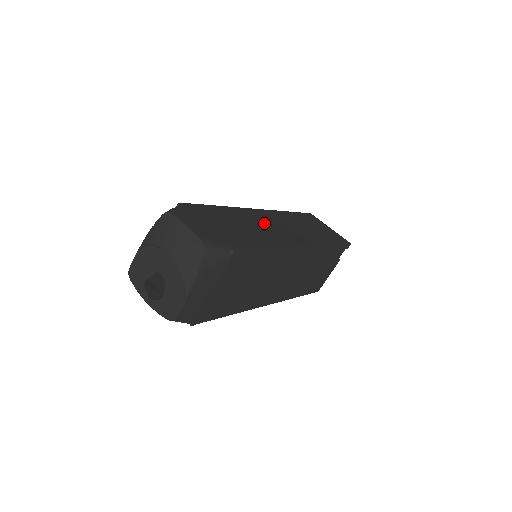
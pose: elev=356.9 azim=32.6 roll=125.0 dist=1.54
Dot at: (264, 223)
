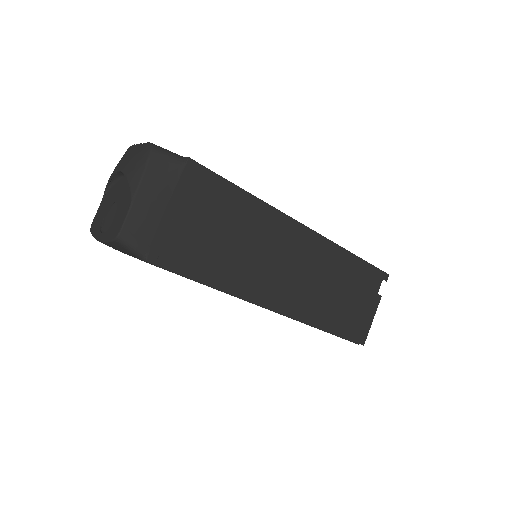
Dot at: occluded
